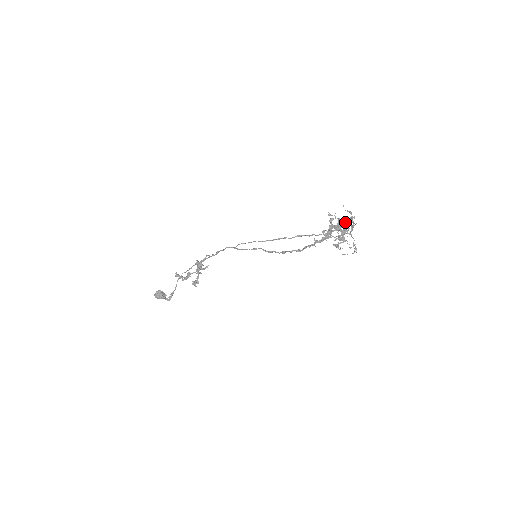
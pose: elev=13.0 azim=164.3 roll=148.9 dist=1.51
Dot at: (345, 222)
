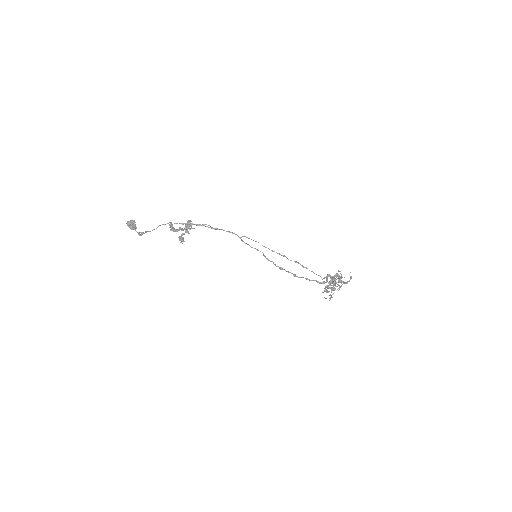
Dot at: (339, 278)
